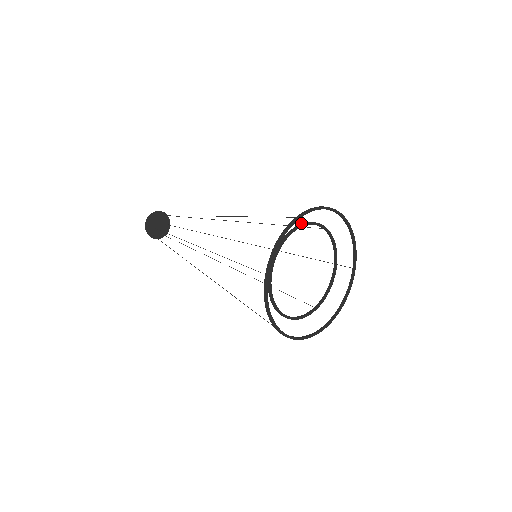
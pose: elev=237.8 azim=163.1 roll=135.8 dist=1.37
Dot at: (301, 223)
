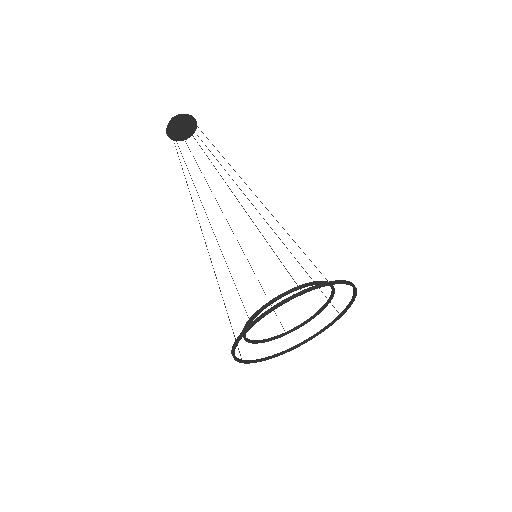
Dot at: (306, 283)
